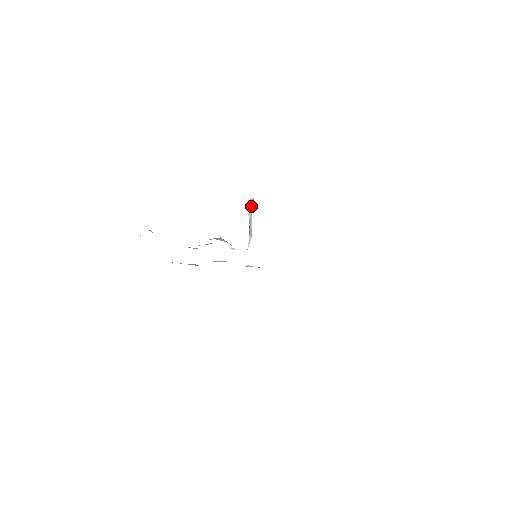
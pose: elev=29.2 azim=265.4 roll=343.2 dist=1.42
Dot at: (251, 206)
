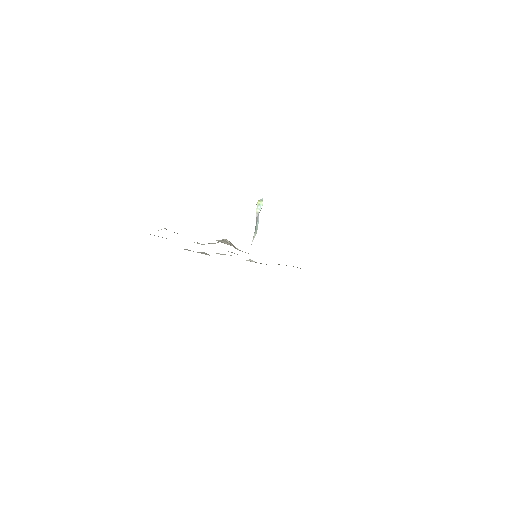
Dot at: (260, 206)
